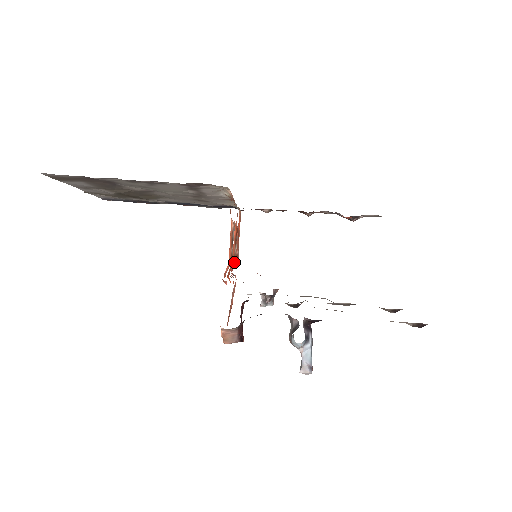
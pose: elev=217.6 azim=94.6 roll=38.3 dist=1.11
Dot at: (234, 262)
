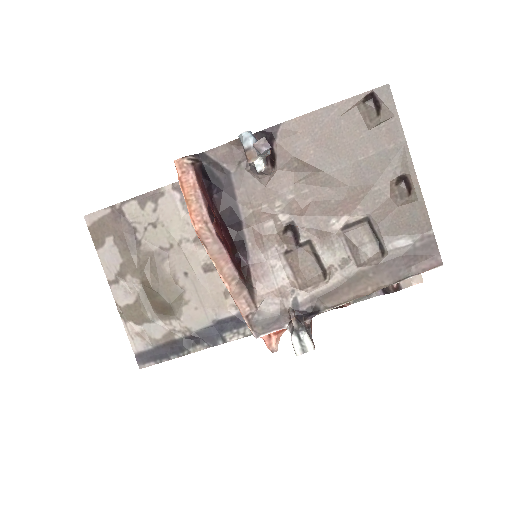
Dot at: occluded
